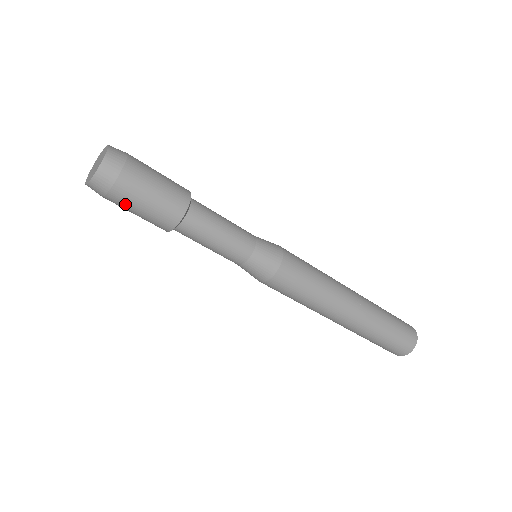
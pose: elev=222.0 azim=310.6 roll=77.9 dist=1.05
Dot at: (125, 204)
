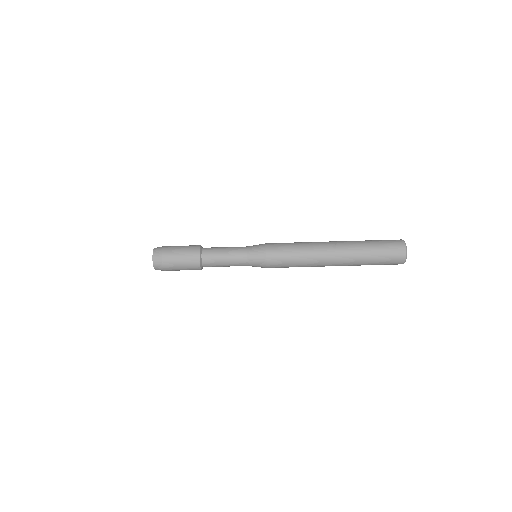
Dot at: (173, 268)
